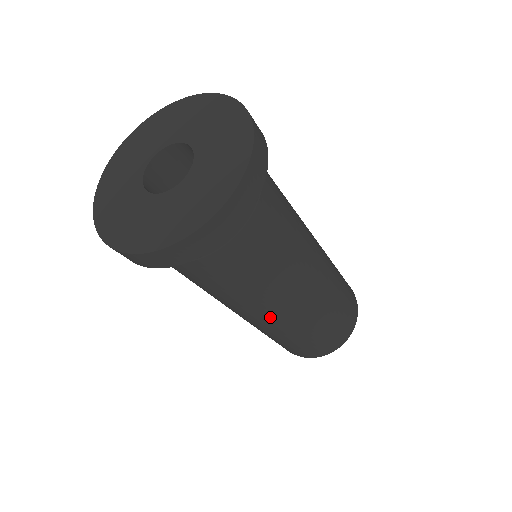
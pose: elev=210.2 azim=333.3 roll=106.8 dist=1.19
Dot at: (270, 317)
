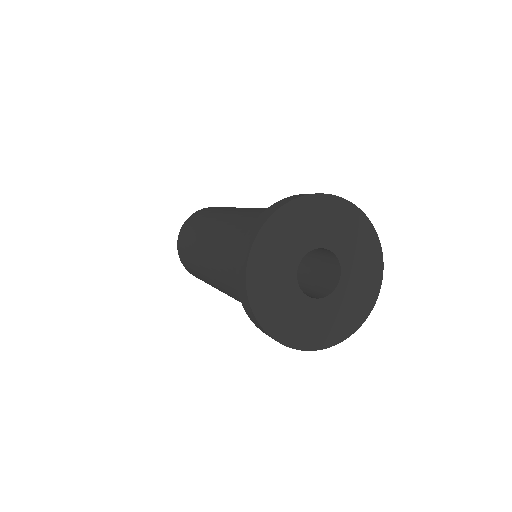
Dot at: (214, 283)
